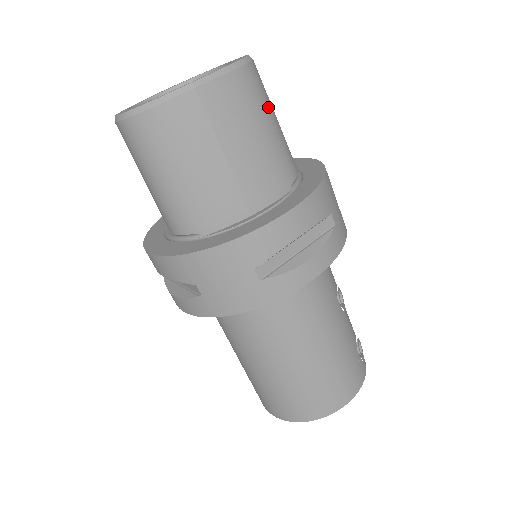
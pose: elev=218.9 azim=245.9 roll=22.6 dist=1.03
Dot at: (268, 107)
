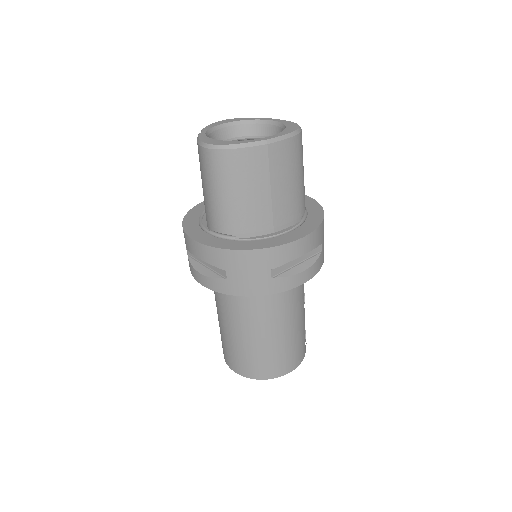
Dot at: (302, 163)
